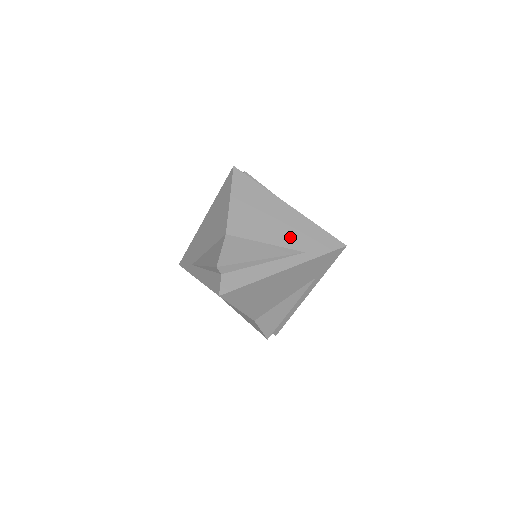
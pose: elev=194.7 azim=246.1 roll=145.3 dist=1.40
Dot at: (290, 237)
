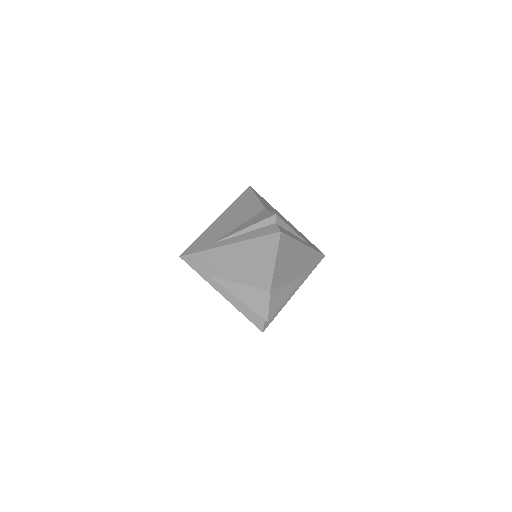
Dot at: (301, 269)
